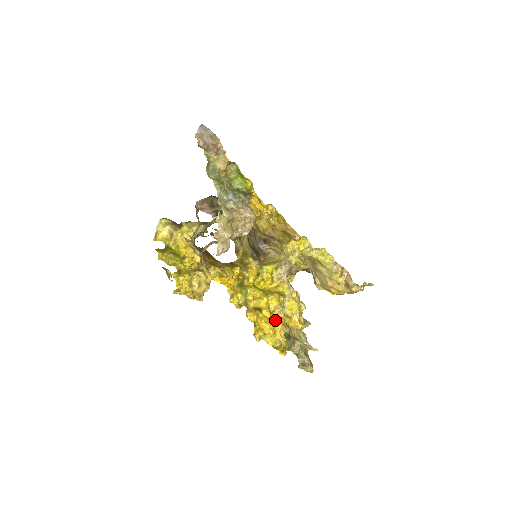
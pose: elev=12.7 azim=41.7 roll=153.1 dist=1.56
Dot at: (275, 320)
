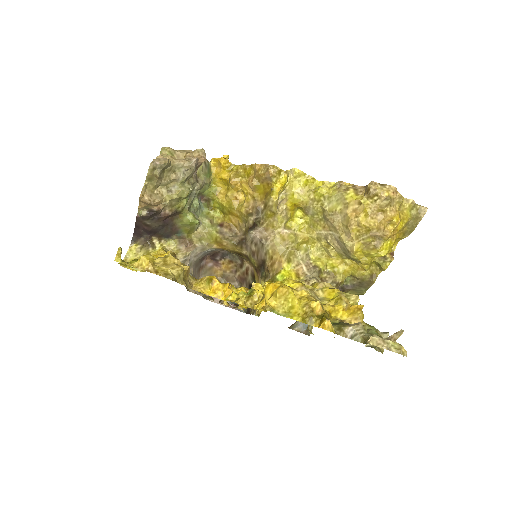
Dot at: occluded
